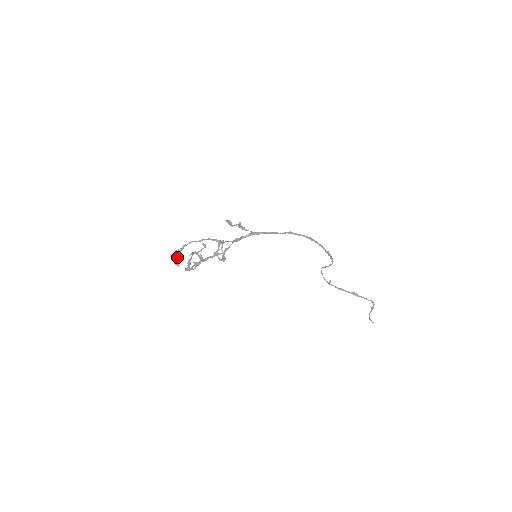
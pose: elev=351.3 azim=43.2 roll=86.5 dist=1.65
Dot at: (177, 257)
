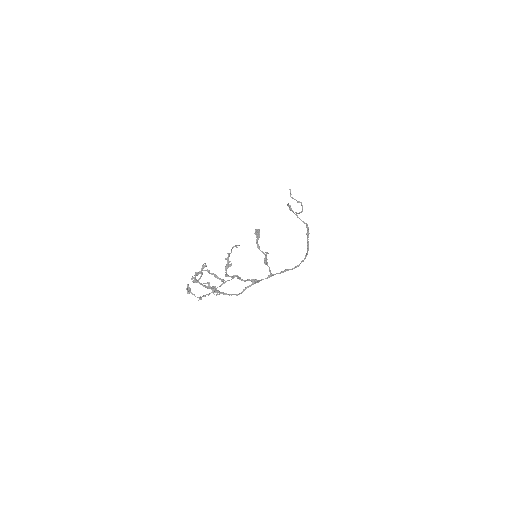
Dot at: (194, 295)
